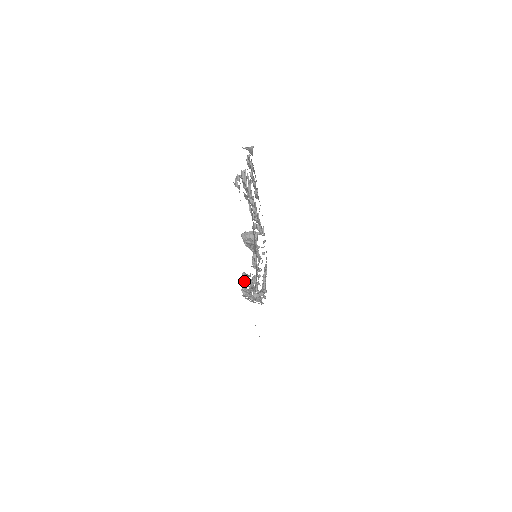
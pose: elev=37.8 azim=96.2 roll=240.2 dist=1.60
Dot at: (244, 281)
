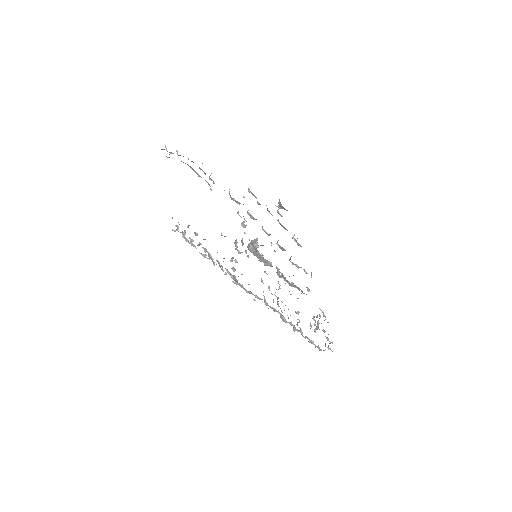
Dot at: occluded
